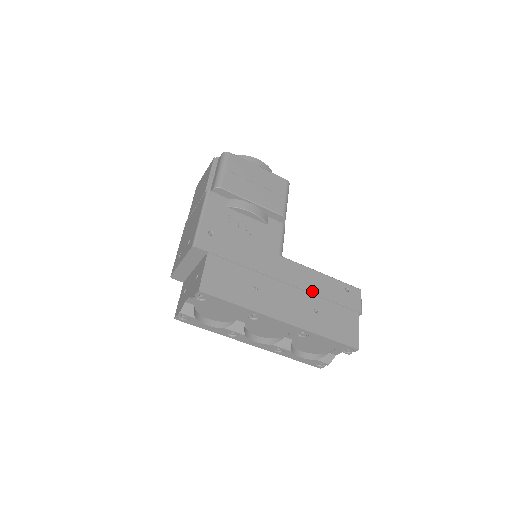
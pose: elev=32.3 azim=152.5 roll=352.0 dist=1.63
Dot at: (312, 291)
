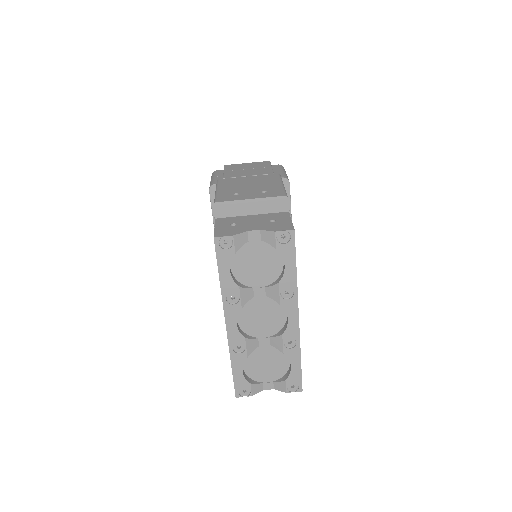
Dot at: occluded
